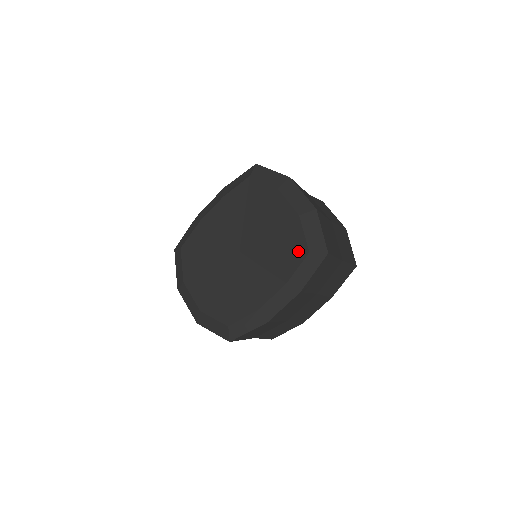
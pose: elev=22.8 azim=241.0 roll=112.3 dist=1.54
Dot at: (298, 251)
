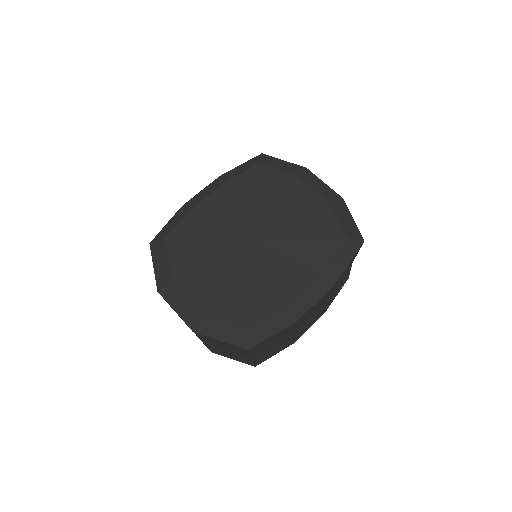
Dot at: (333, 237)
